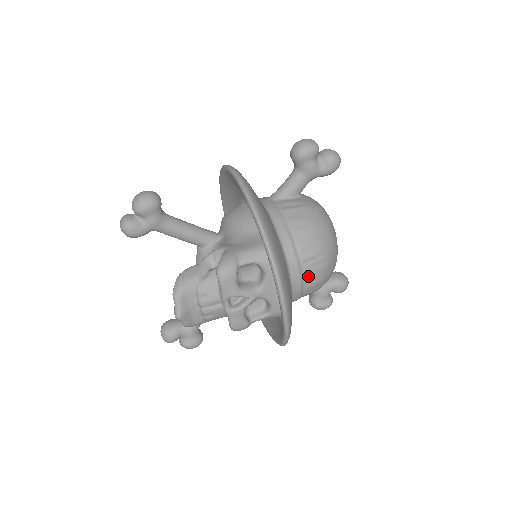
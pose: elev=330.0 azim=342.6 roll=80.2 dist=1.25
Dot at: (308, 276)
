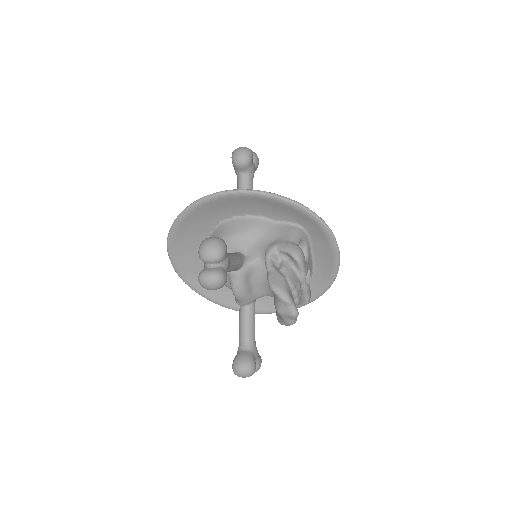
Dot at: occluded
